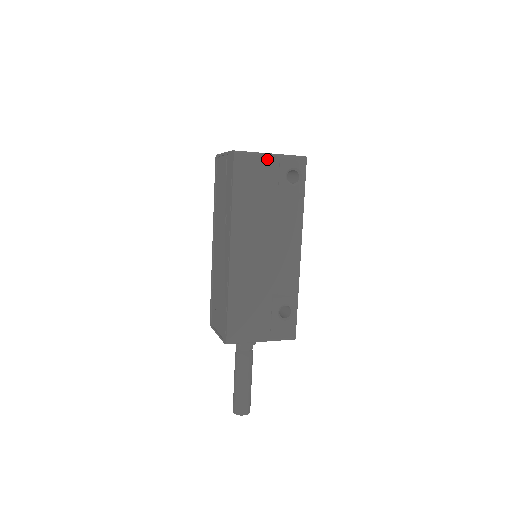
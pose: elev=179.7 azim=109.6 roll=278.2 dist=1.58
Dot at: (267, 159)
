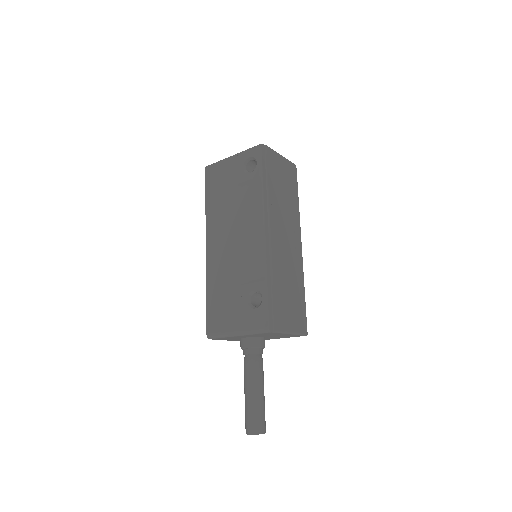
Dot at: (228, 161)
